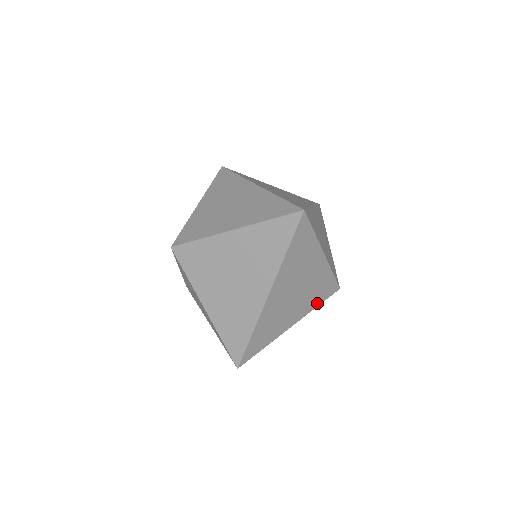
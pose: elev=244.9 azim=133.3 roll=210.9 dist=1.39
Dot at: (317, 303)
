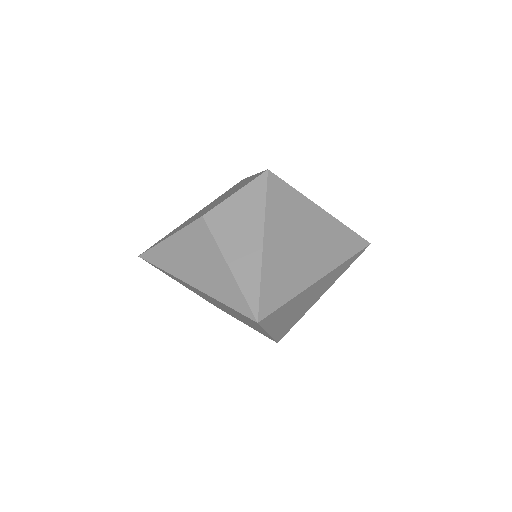
Dot at: (277, 335)
